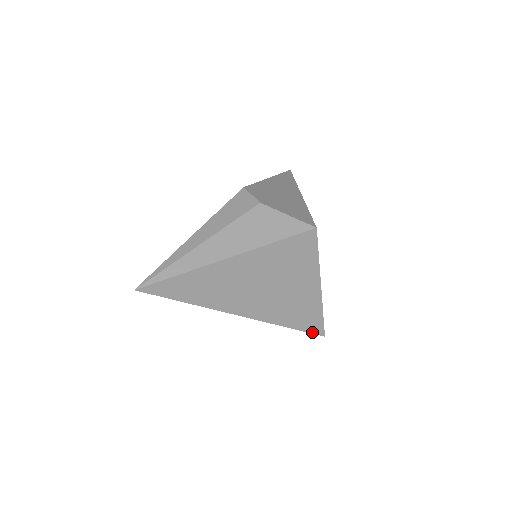
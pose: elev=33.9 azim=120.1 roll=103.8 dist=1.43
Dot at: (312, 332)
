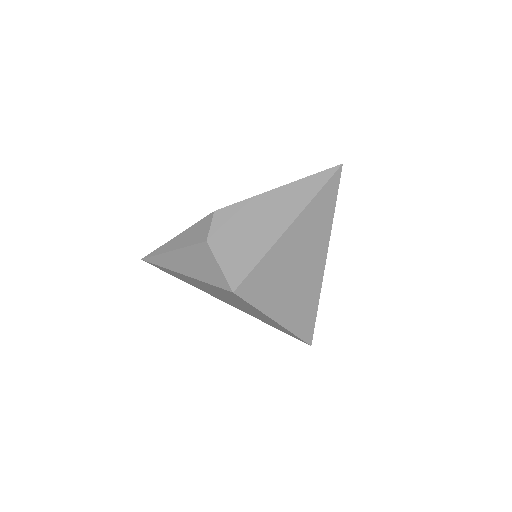
Dot at: (295, 337)
